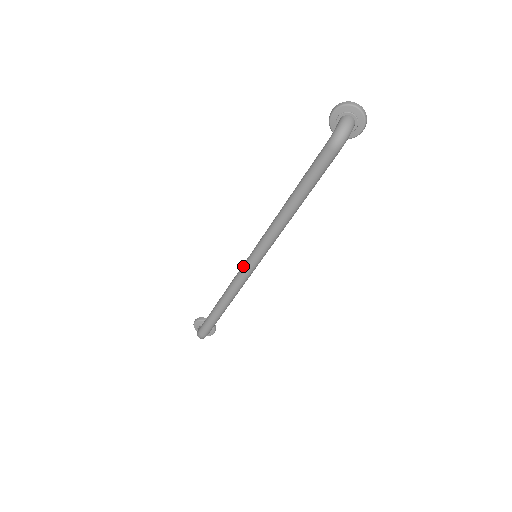
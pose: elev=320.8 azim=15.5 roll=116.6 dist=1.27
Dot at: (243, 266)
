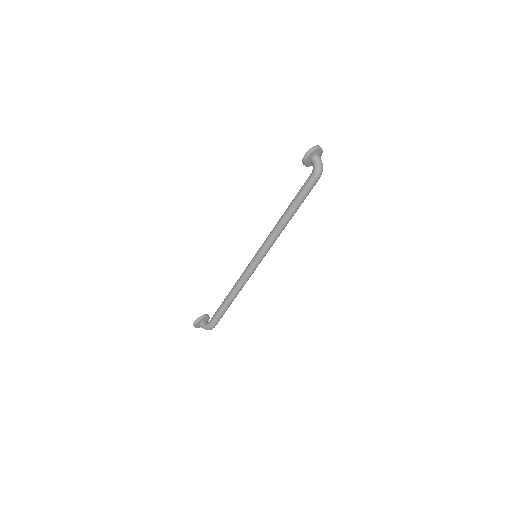
Dot at: (252, 267)
